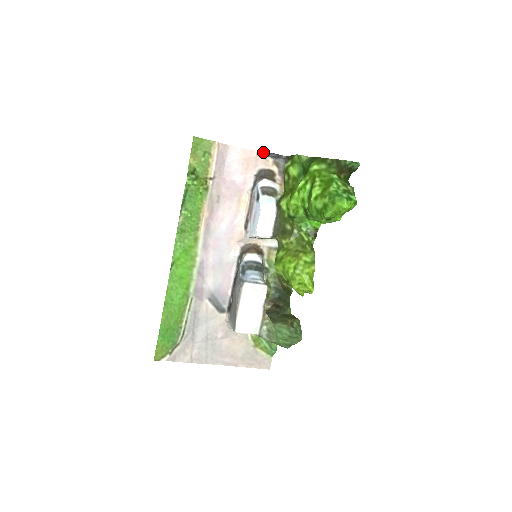
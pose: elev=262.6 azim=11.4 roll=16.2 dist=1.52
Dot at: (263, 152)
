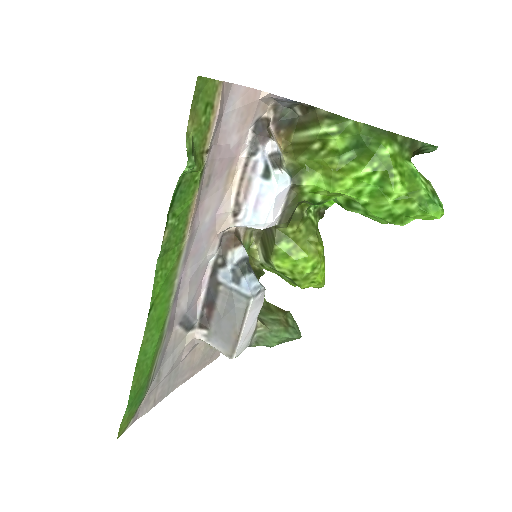
Dot at: (273, 94)
